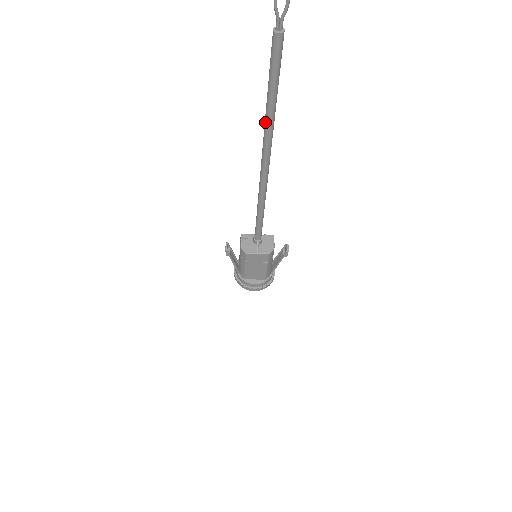
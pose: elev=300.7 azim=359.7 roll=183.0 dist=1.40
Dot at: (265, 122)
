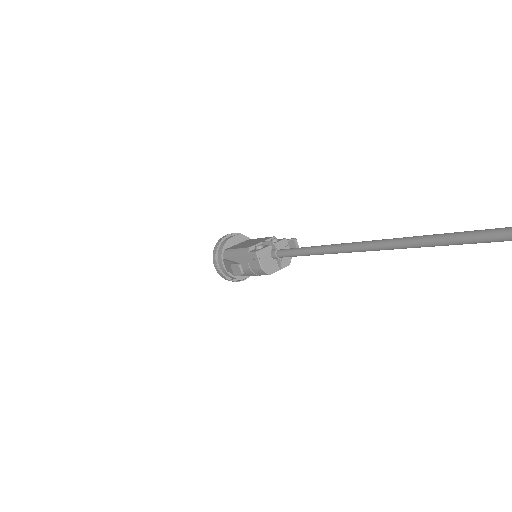
Dot at: (443, 244)
